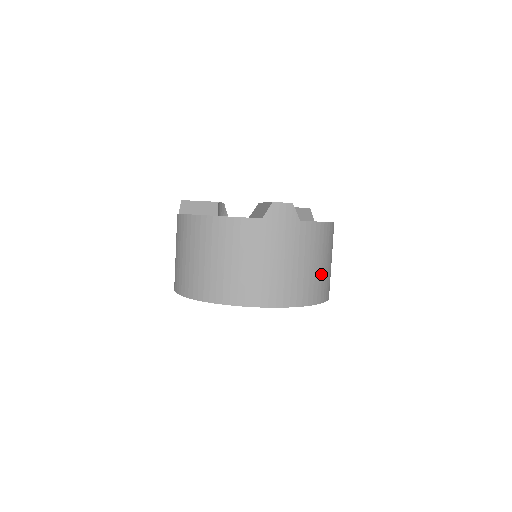
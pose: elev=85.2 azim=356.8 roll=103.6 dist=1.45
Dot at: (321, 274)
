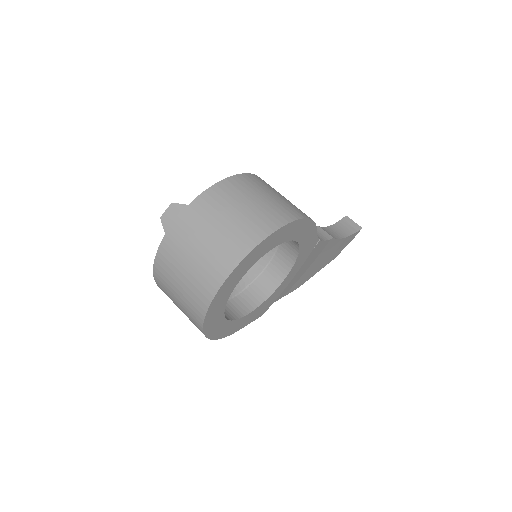
Dot at: (251, 214)
